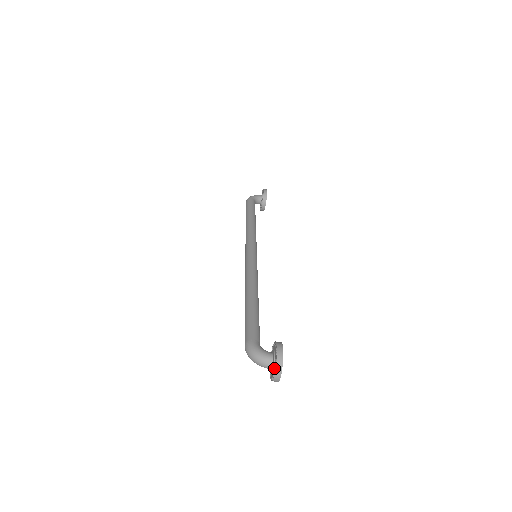
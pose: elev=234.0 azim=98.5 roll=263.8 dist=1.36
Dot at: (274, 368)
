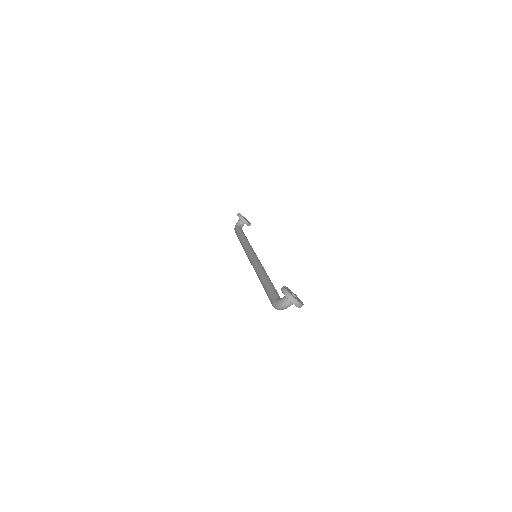
Dot at: (290, 301)
